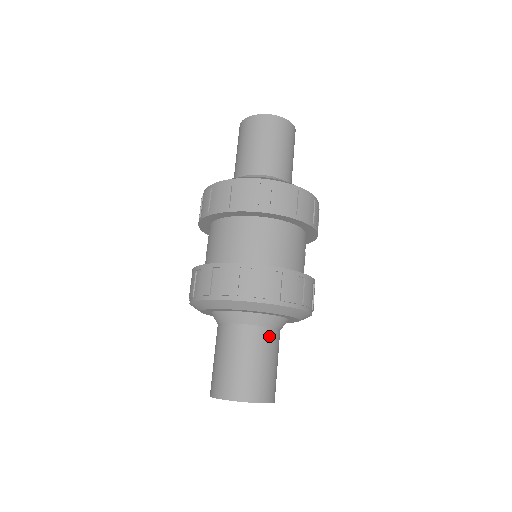
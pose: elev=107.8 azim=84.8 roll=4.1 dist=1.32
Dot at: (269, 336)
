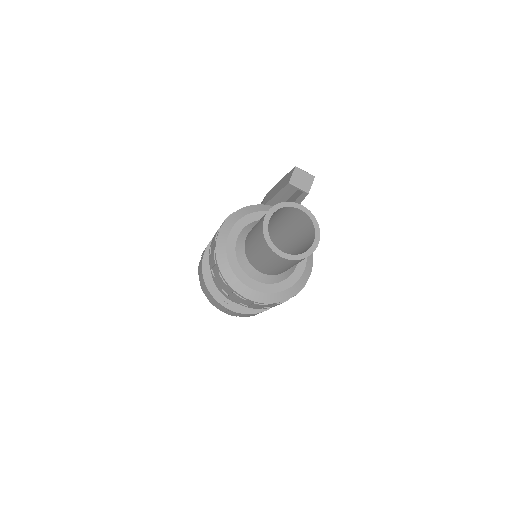
Dot at: occluded
